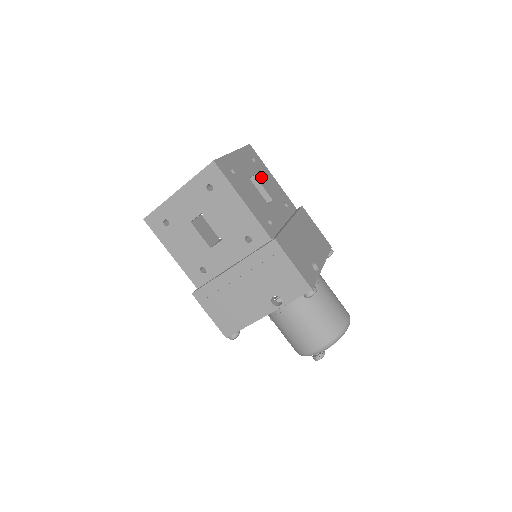
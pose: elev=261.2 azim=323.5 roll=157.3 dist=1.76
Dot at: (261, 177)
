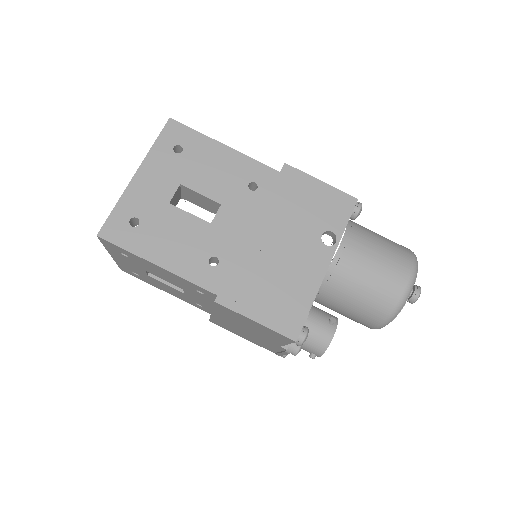
Dot at: occluded
